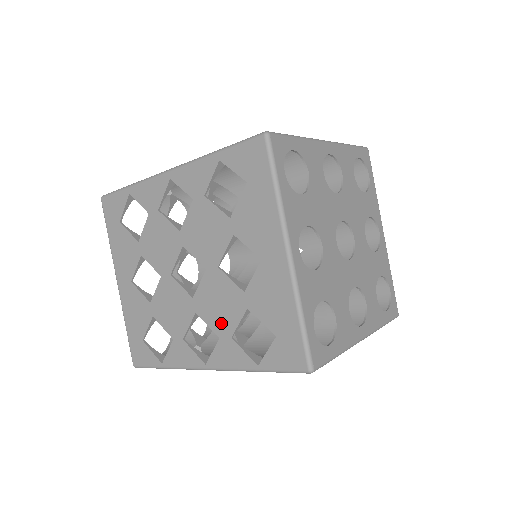
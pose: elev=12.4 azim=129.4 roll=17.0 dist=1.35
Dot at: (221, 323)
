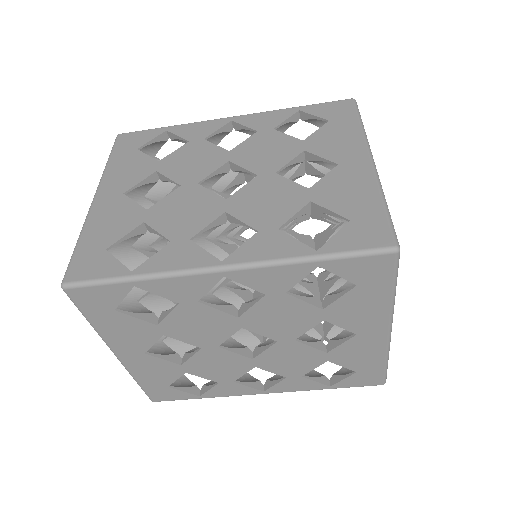
Dot at: (265, 217)
